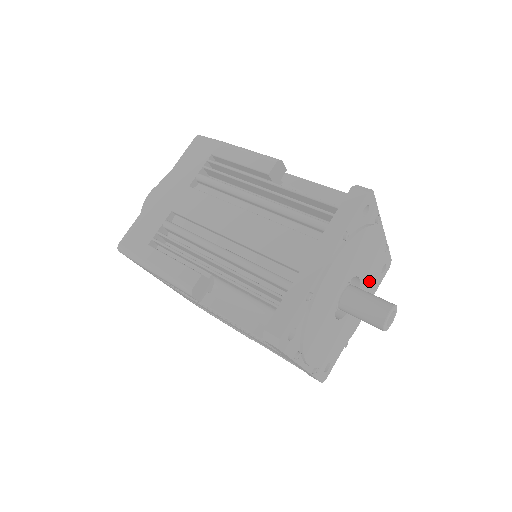
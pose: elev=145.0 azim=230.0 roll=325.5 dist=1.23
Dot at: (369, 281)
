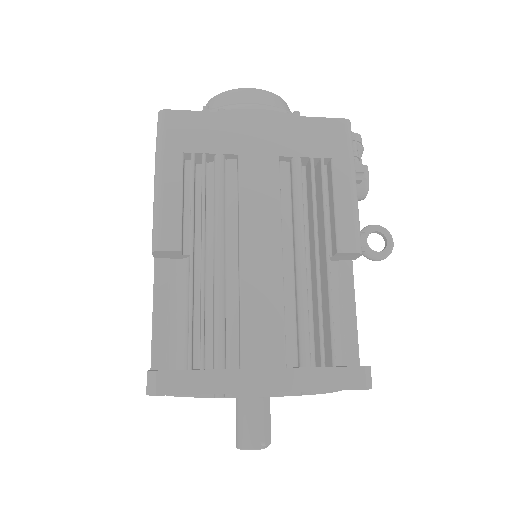
Dot at: occluded
